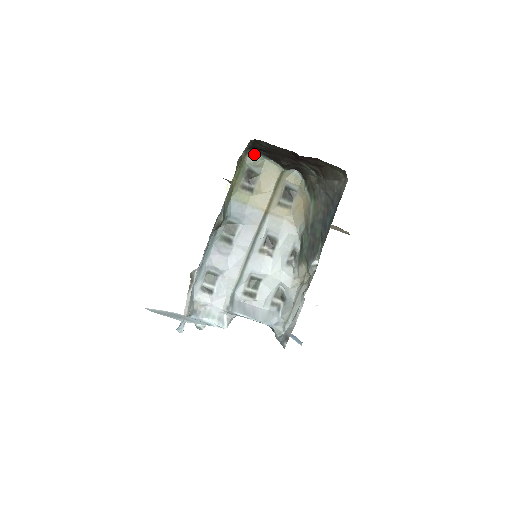
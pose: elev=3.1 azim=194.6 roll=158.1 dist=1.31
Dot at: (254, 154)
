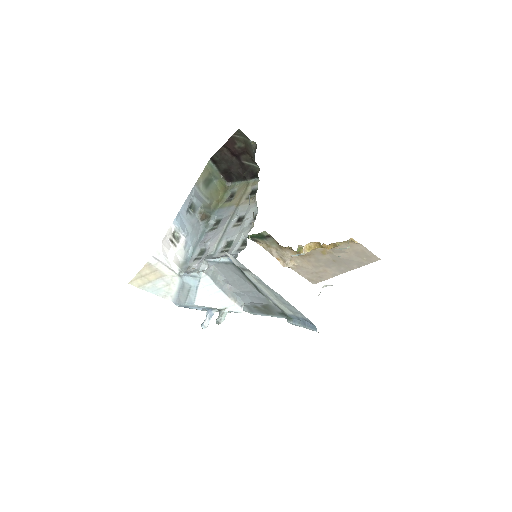
Dot at: (233, 184)
